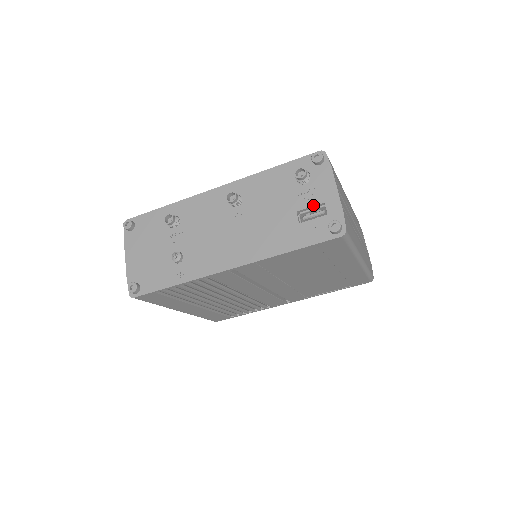
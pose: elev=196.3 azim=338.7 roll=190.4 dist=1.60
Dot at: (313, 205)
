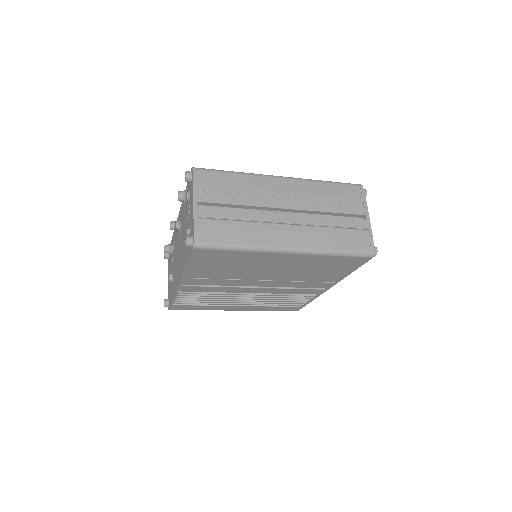
Dot at: (189, 222)
